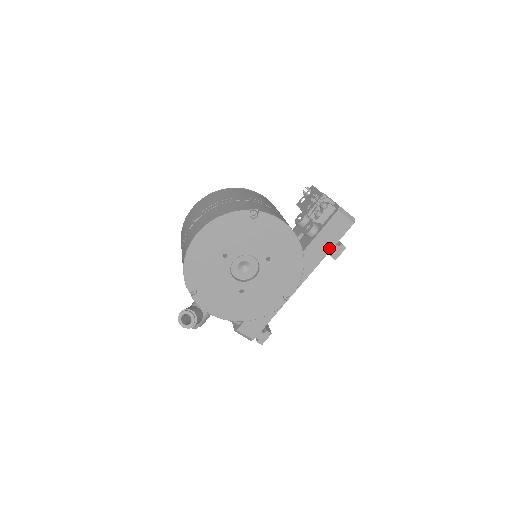
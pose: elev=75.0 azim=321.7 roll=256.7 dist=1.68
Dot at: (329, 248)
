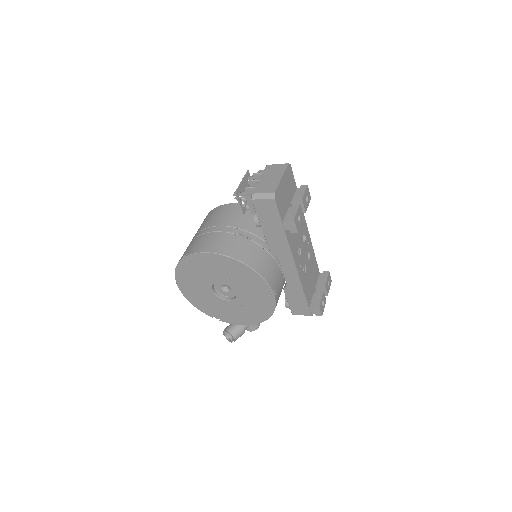
Dot at: (281, 229)
